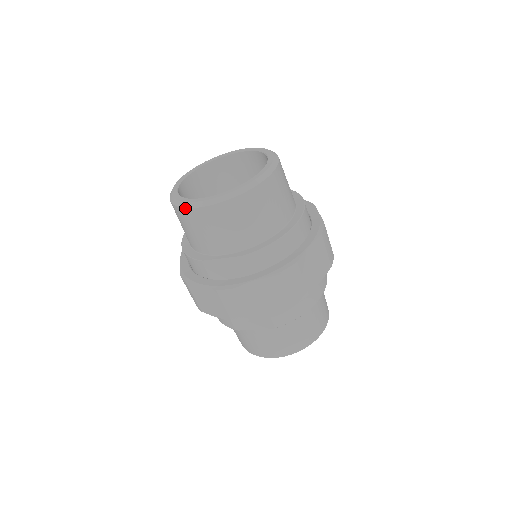
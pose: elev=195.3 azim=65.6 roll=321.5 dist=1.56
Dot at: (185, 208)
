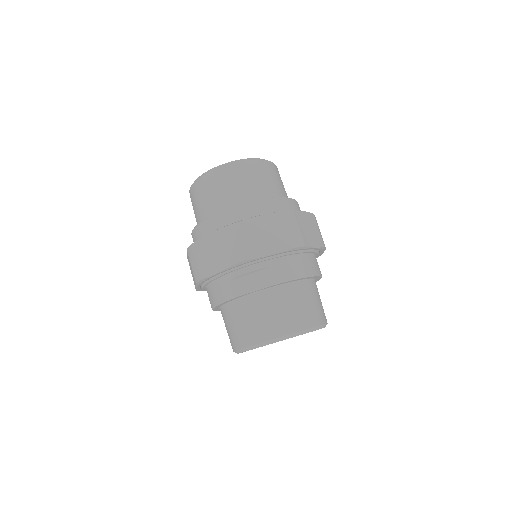
Dot at: (204, 175)
